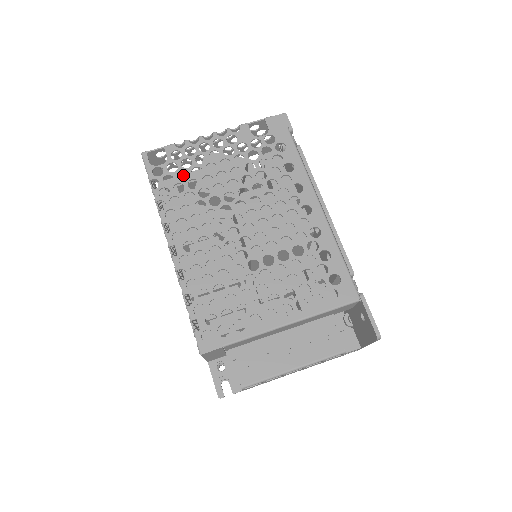
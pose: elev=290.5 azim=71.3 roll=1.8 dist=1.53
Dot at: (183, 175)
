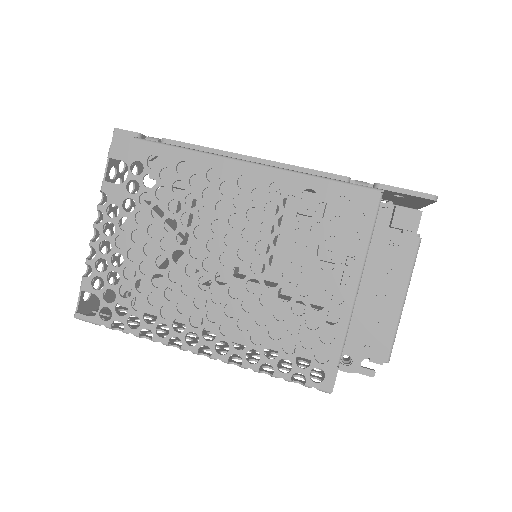
Dot at: occluded
